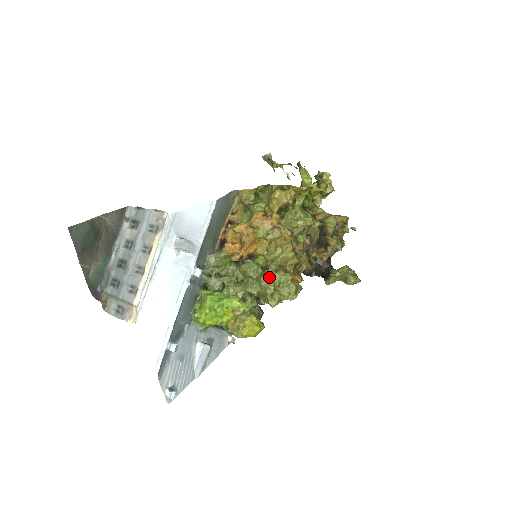
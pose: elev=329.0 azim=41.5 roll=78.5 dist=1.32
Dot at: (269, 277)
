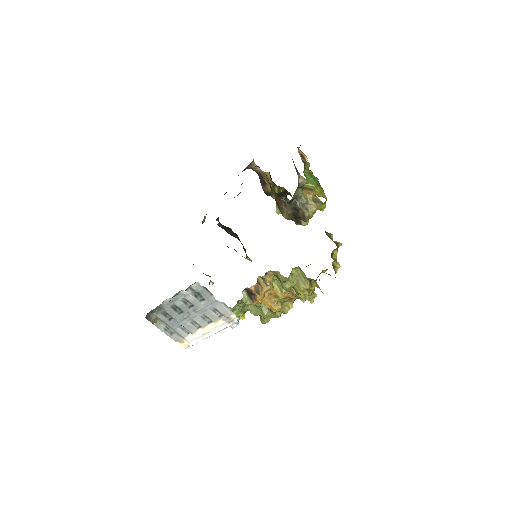
Dot at: (270, 315)
